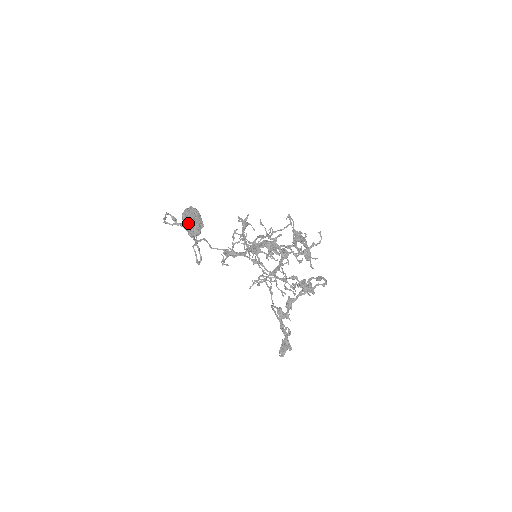
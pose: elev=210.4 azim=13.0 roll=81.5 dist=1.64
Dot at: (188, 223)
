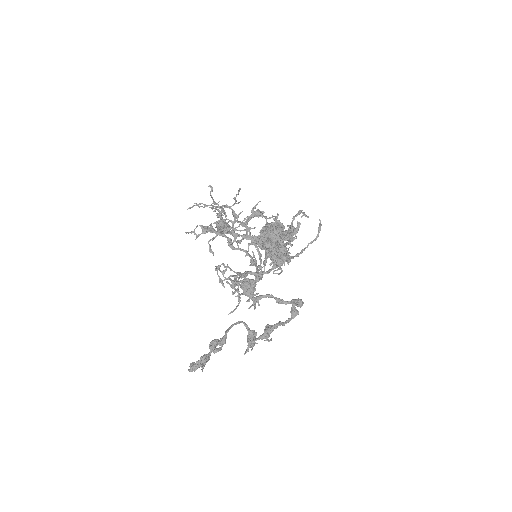
Dot at: (260, 231)
